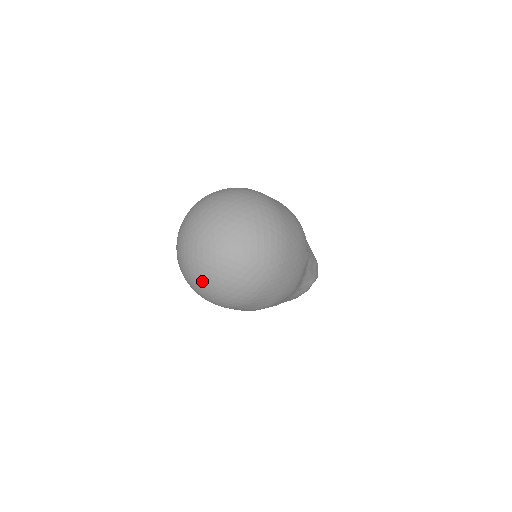
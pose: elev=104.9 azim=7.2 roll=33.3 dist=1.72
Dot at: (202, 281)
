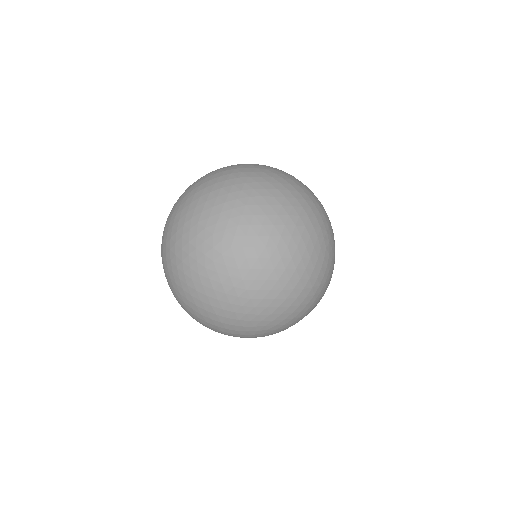
Dot at: (256, 308)
